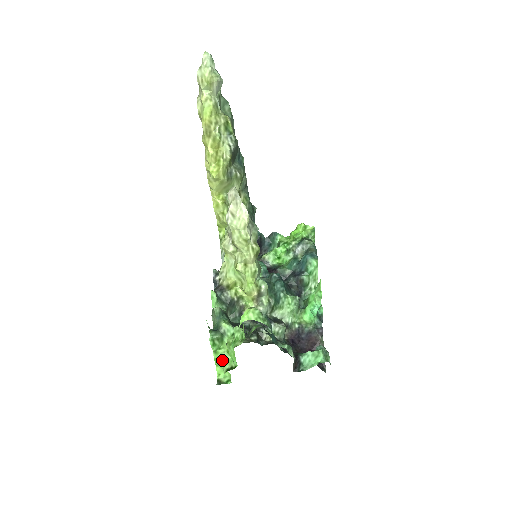
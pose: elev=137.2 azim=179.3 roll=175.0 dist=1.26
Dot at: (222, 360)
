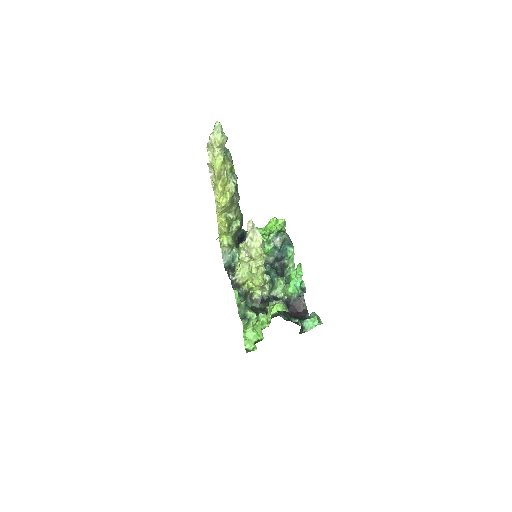
Dot at: (250, 336)
